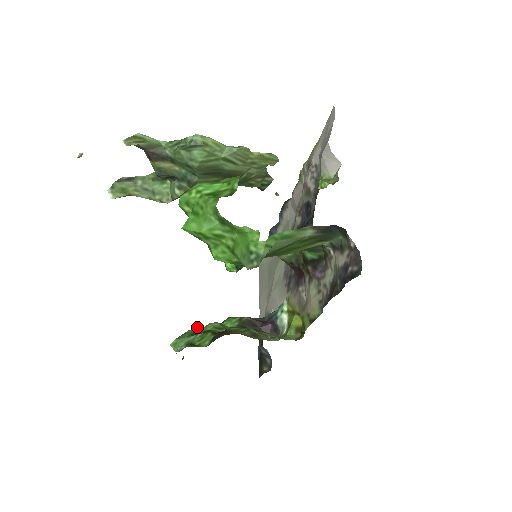
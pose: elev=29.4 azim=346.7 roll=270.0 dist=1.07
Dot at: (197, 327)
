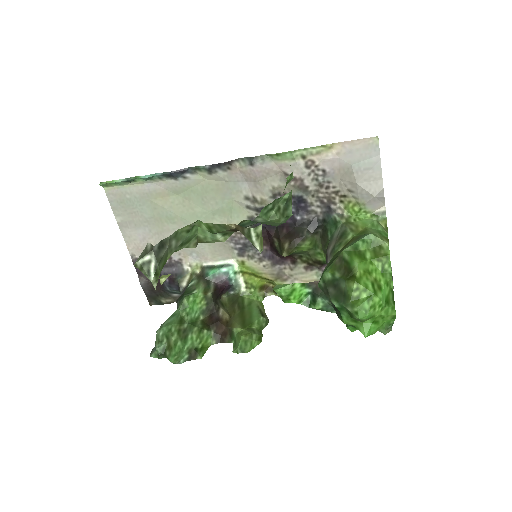
Dot at: (172, 326)
